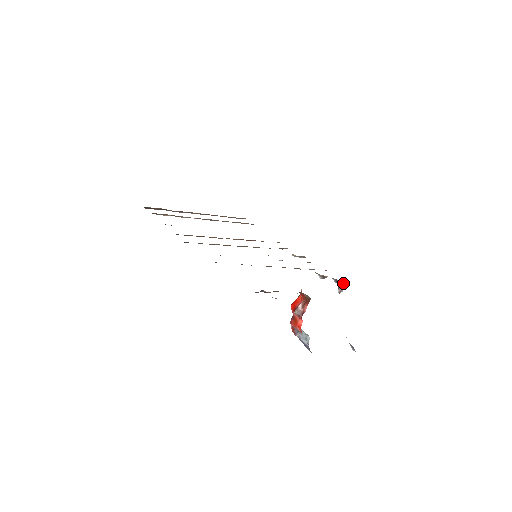
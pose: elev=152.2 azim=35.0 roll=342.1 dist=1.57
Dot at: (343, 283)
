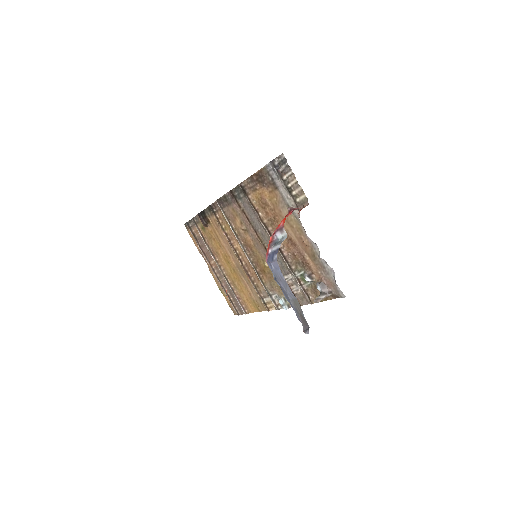
Dot at: (324, 293)
